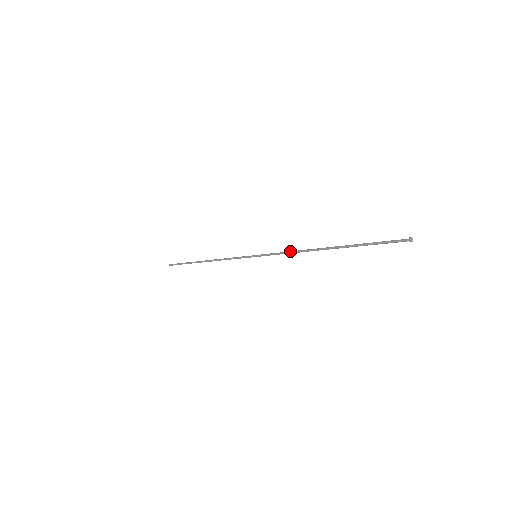
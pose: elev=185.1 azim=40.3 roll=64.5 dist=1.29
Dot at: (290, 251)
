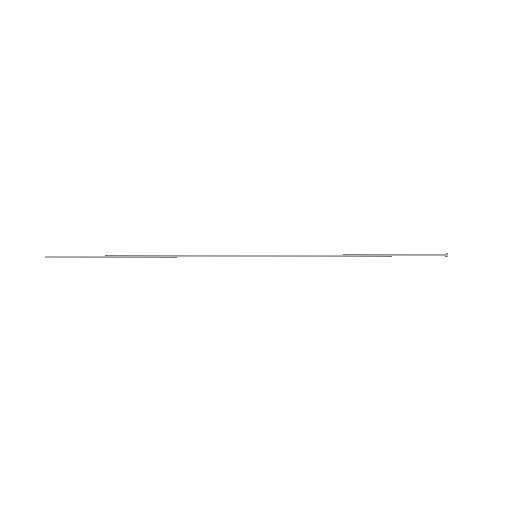
Dot at: (313, 256)
